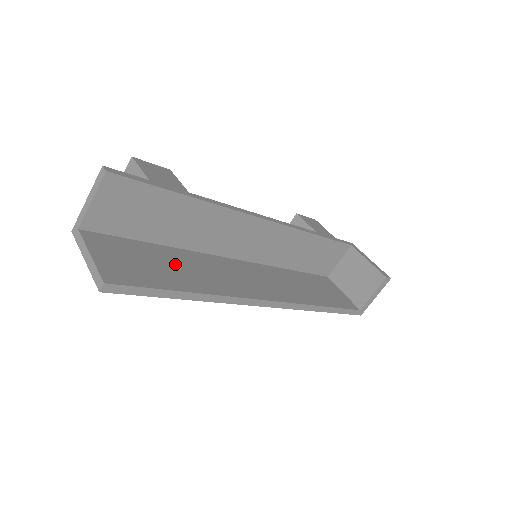
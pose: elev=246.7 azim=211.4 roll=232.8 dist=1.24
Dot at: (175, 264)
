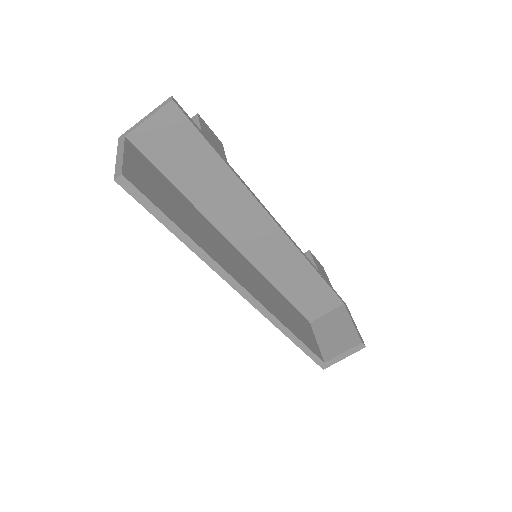
Dot at: (185, 211)
